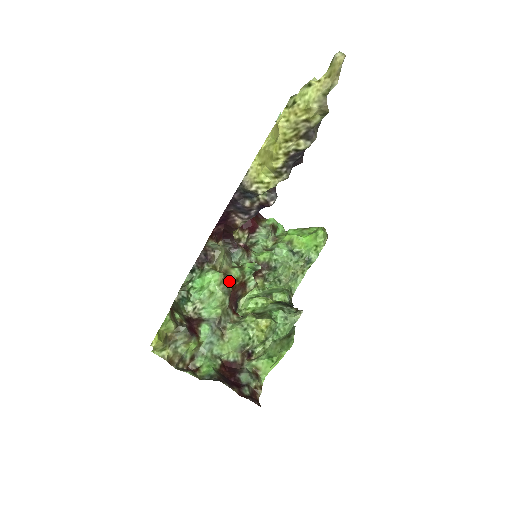
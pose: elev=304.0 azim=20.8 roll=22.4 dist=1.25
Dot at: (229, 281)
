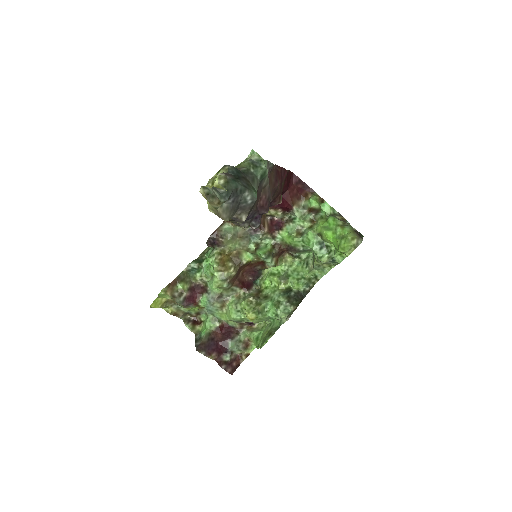
Dot at: (235, 265)
